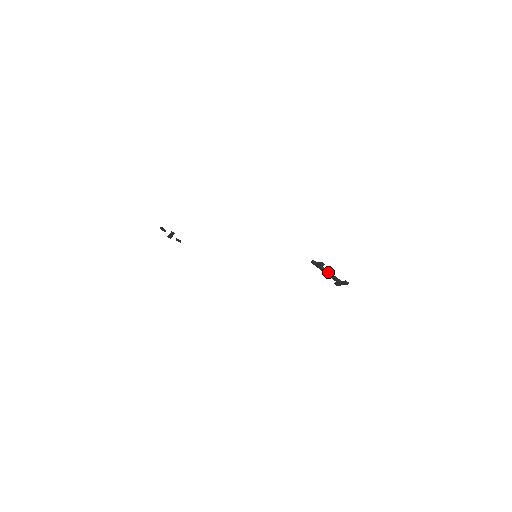
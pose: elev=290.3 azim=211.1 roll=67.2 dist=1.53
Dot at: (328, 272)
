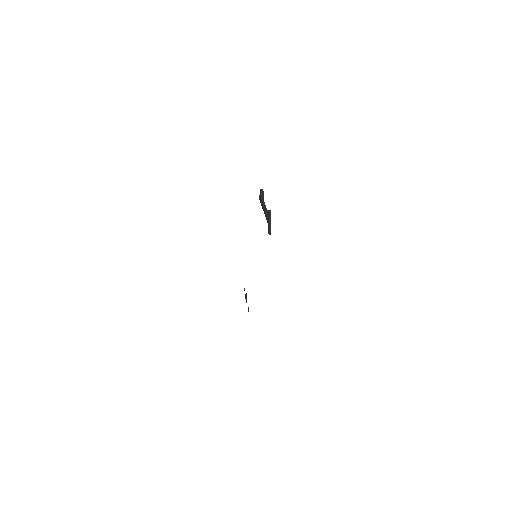
Dot at: (265, 207)
